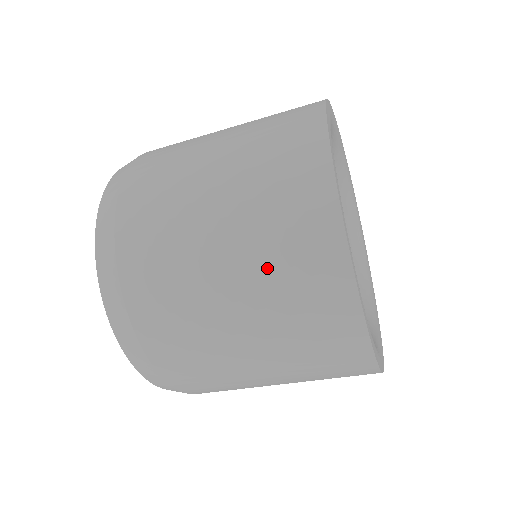
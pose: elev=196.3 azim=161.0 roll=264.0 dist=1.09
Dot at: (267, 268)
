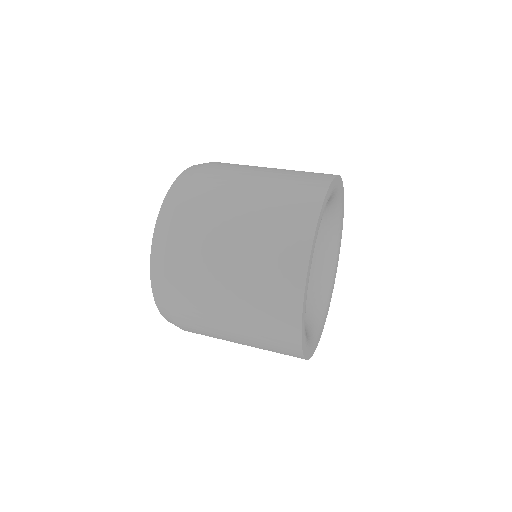
Dot at: (256, 271)
